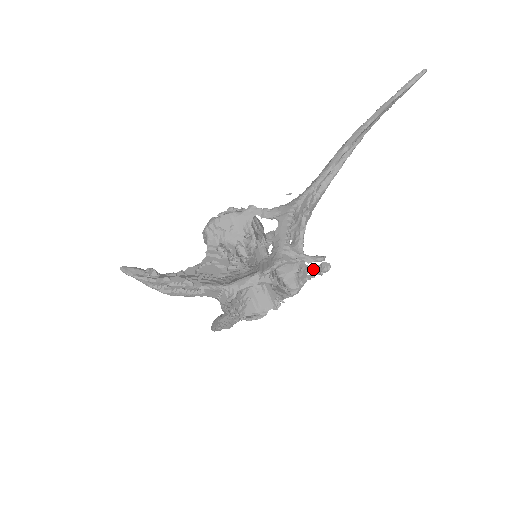
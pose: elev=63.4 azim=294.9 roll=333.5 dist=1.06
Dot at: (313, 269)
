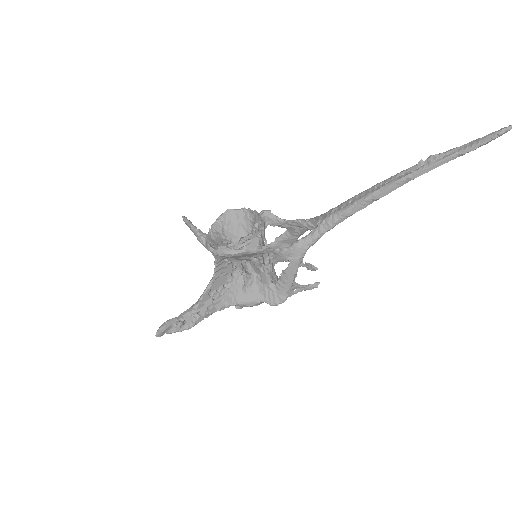
Dot at: (302, 262)
